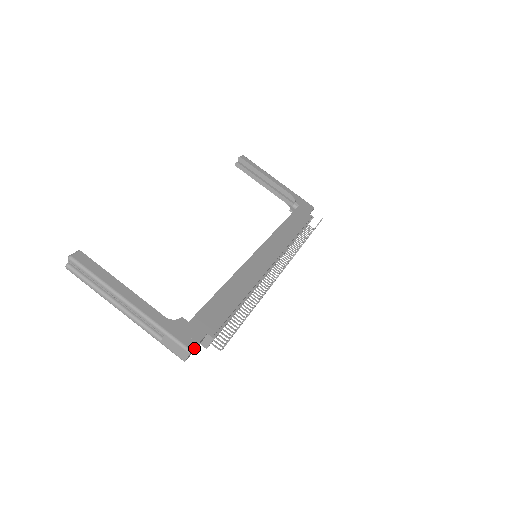
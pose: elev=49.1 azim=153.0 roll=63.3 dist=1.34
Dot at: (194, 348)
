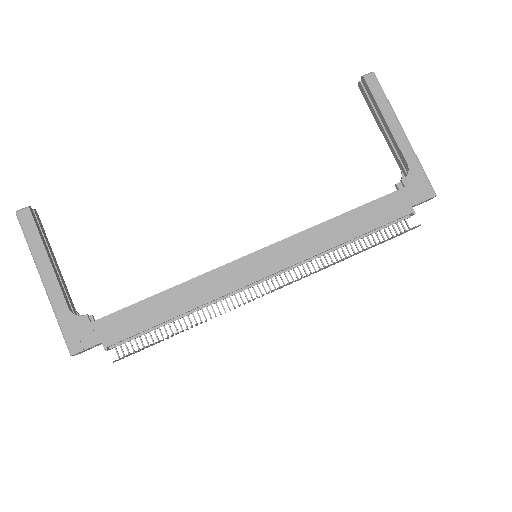
Dot at: (76, 353)
